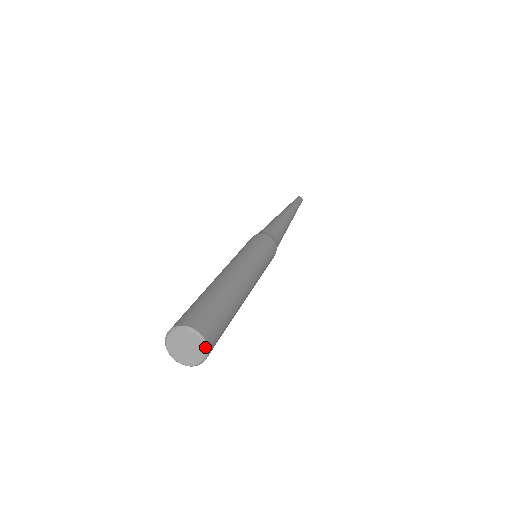
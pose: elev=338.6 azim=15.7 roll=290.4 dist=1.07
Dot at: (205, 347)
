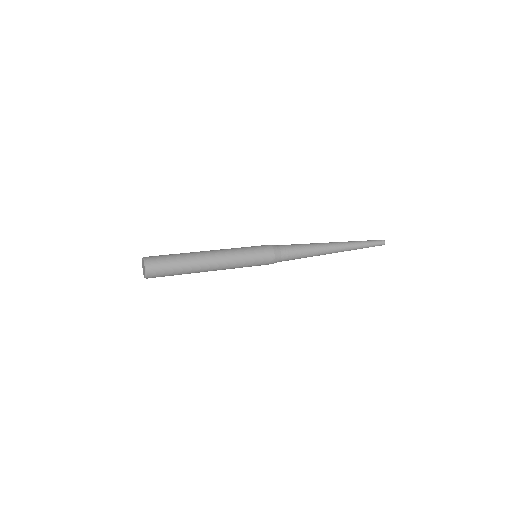
Dot at: (145, 270)
